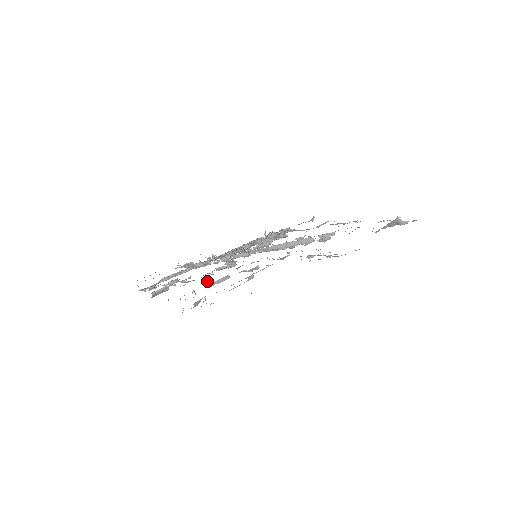
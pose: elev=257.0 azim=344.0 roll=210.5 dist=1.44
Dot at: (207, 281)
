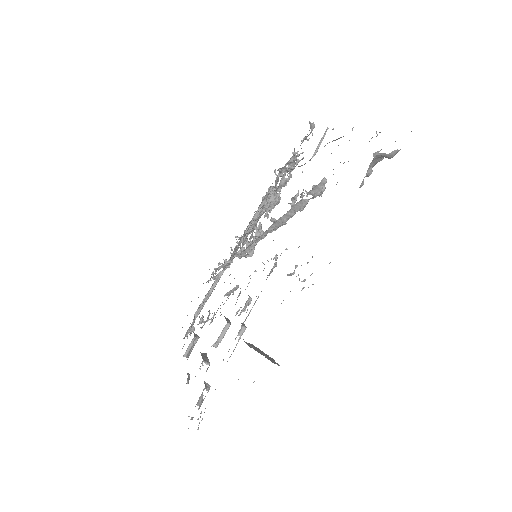
Dot at: occluded
